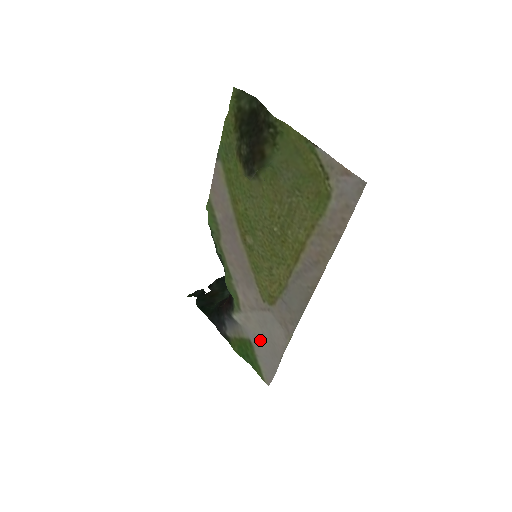
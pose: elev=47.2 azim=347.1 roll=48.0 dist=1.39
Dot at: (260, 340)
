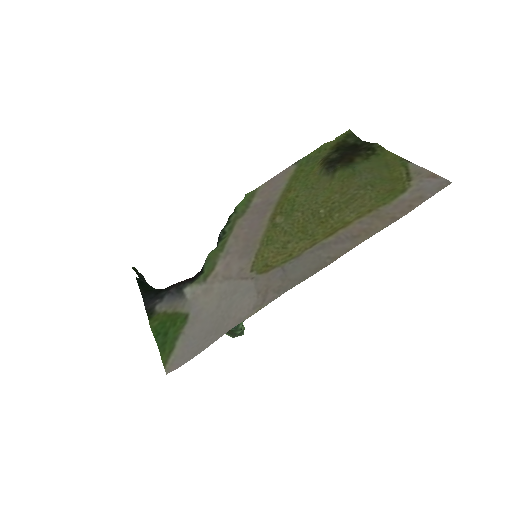
Dot at: (204, 316)
